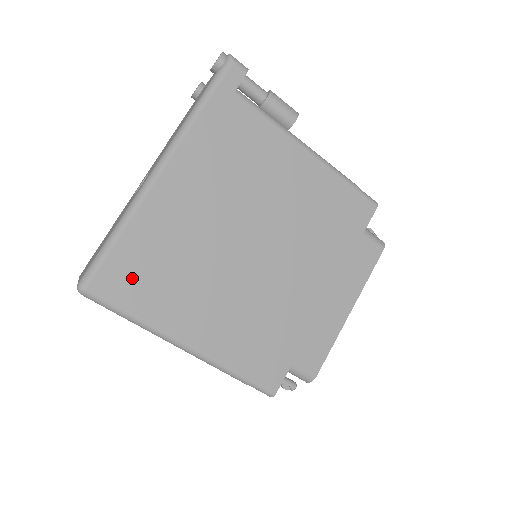
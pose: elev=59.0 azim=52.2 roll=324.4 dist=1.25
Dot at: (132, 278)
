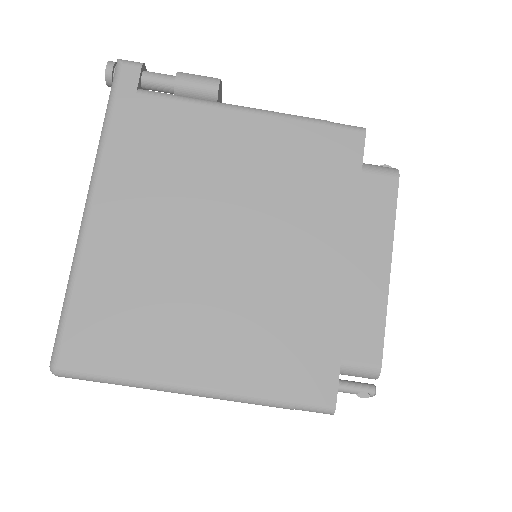
Dot at: (102, 336)
